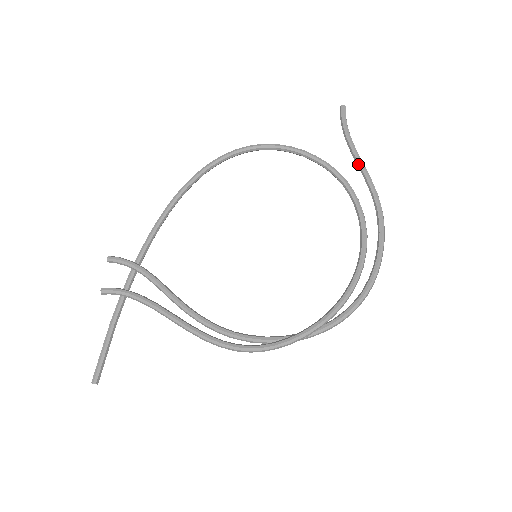
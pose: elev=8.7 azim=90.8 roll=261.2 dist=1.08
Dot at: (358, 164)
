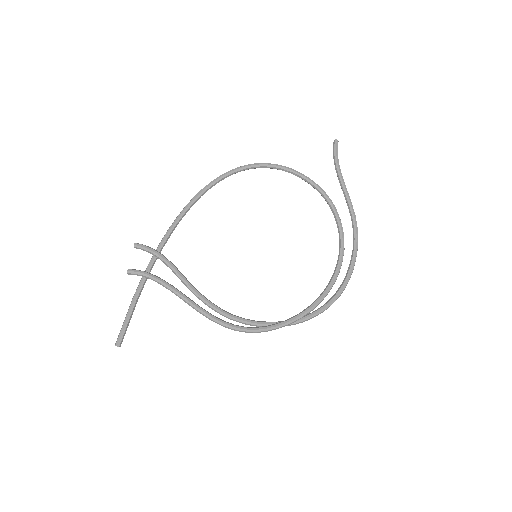
Dot at: (343, 190)
